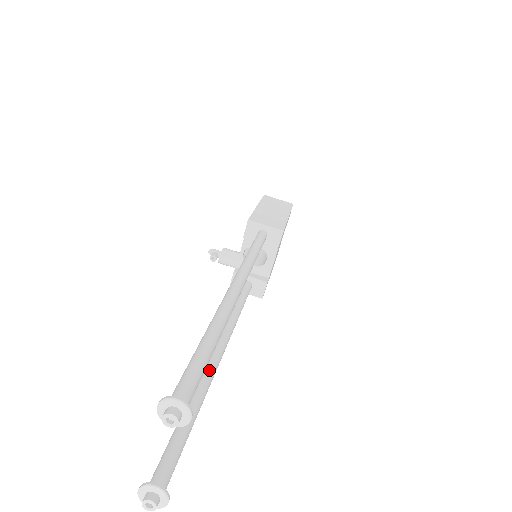
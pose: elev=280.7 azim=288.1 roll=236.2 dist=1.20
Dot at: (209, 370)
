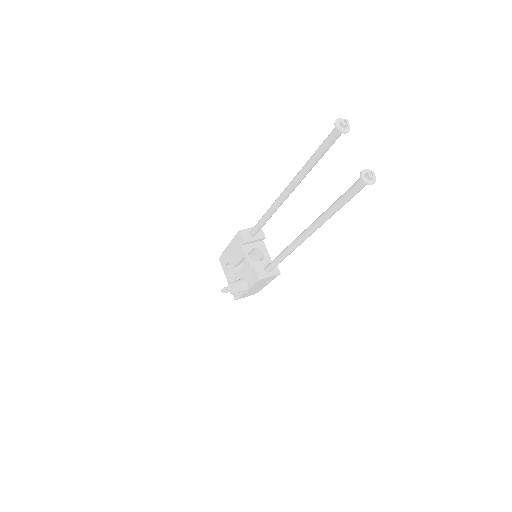
Dot at: occluded
